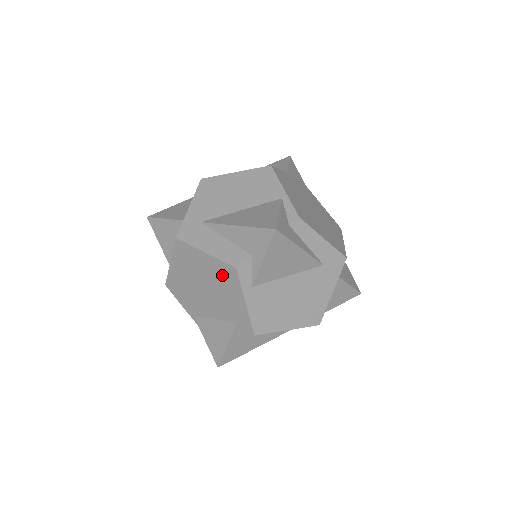
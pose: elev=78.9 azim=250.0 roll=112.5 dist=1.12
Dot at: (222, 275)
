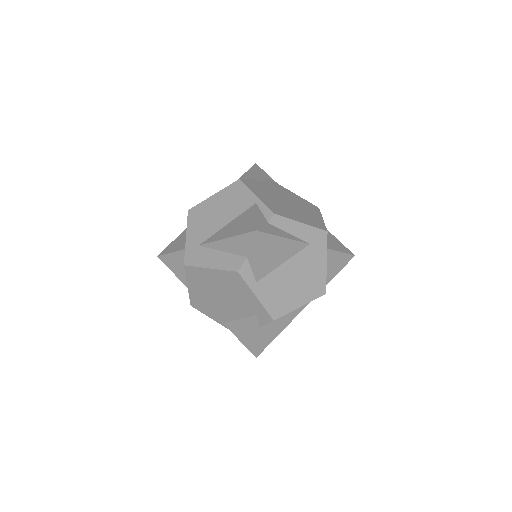
Dot at: (230, 281)
